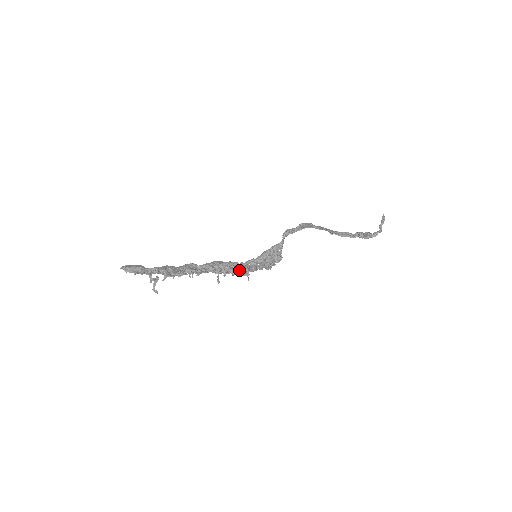
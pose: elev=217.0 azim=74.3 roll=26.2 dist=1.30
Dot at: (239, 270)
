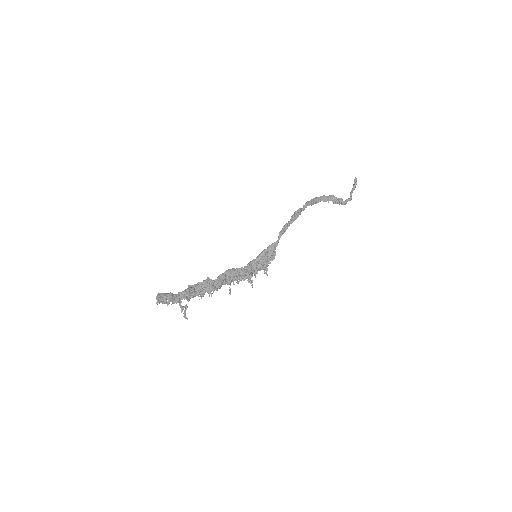
Dot at: (245, 278)
